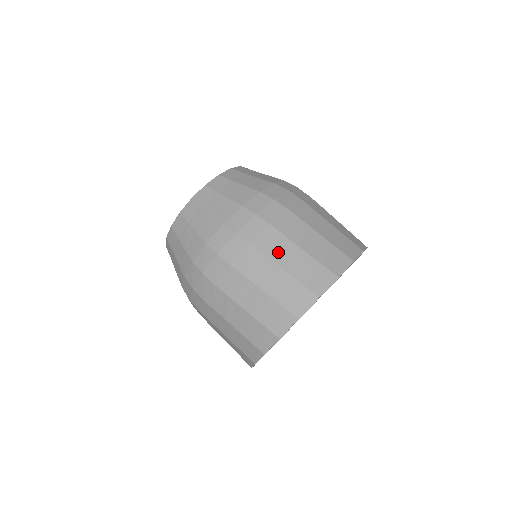
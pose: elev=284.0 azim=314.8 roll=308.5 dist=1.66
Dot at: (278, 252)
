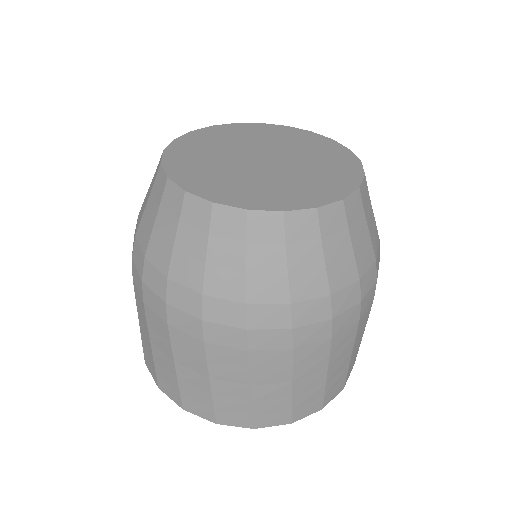
Dot at: (186, 360)
